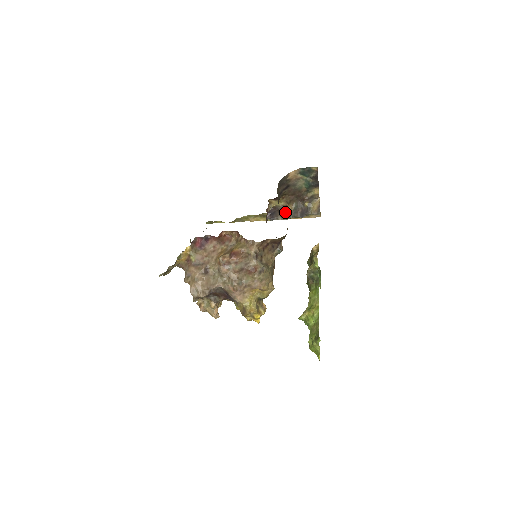
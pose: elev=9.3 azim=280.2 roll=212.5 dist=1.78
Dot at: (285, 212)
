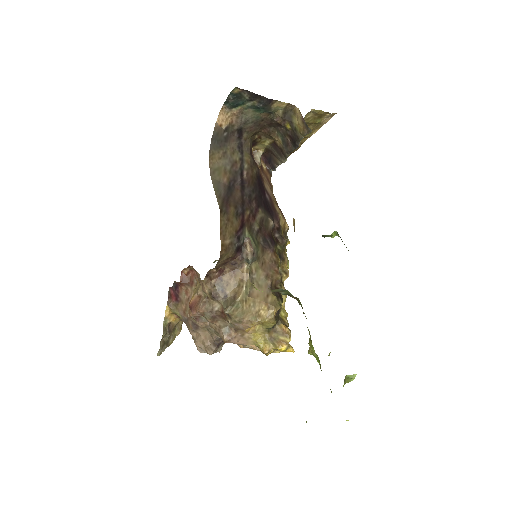
Dot at: (278, 151)
